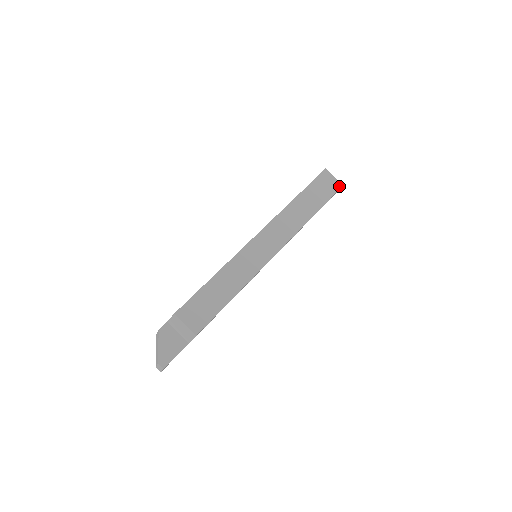
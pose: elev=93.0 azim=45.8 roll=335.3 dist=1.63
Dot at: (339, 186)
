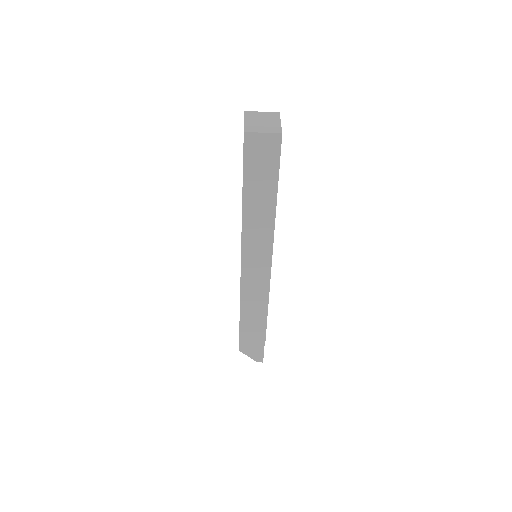
Dot at: (278, 140)
